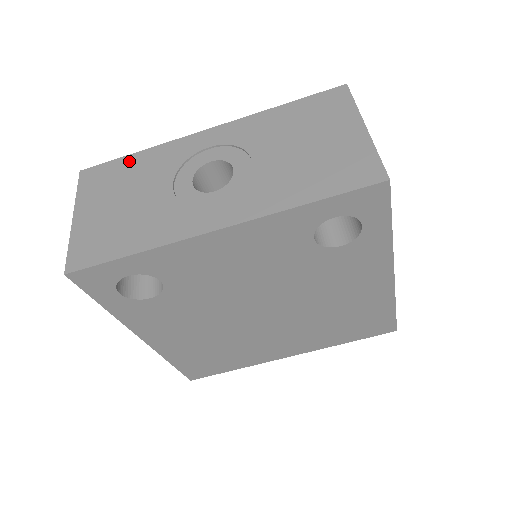
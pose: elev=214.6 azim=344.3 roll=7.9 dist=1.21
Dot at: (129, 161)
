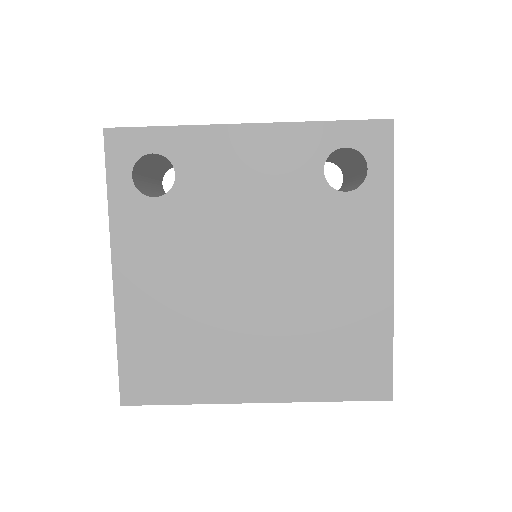
Dot at: occluded
